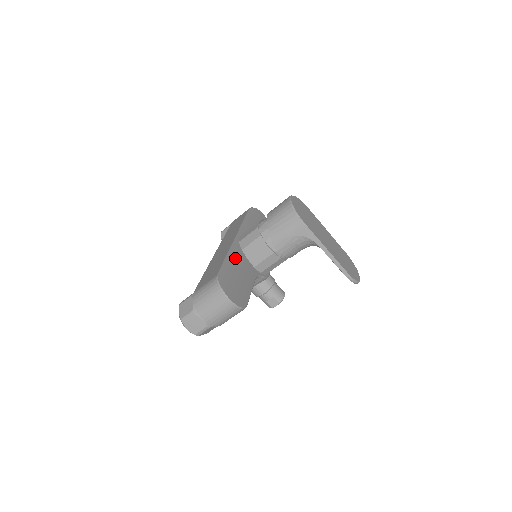
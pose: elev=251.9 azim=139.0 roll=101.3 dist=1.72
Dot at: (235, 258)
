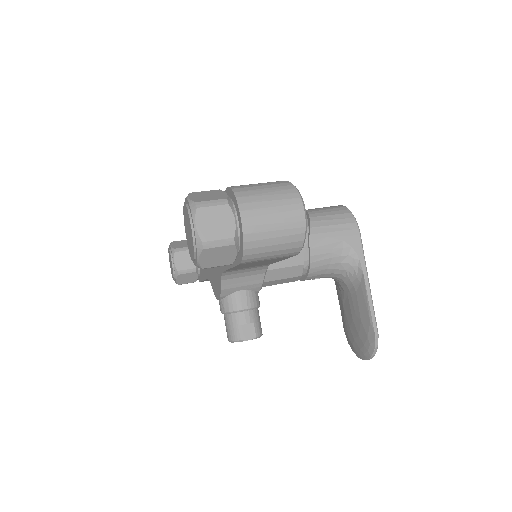
Dot at: occluded
